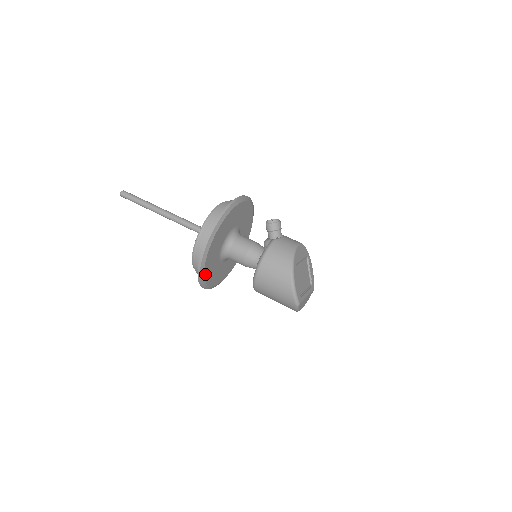
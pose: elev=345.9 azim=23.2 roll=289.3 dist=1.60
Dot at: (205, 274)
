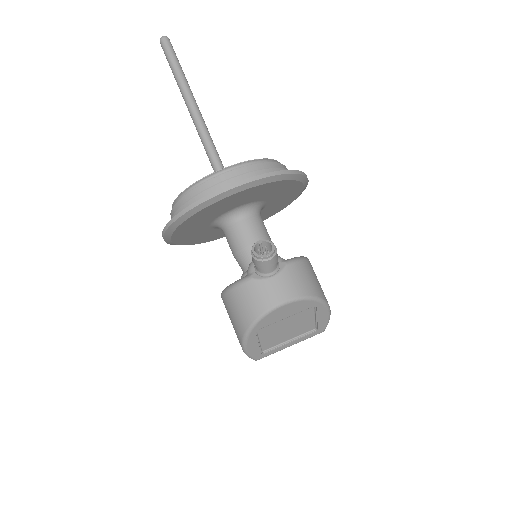
Dot at: (187, 243)
